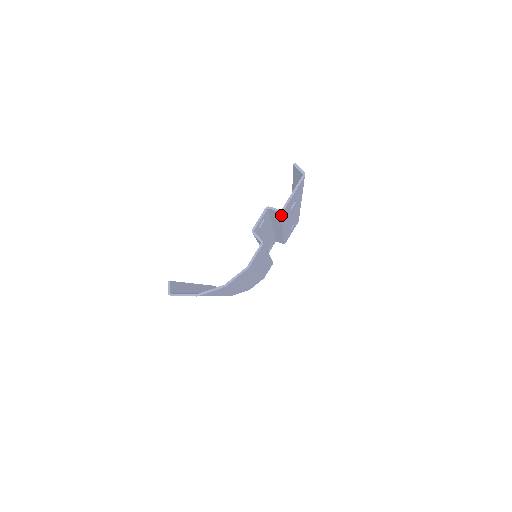
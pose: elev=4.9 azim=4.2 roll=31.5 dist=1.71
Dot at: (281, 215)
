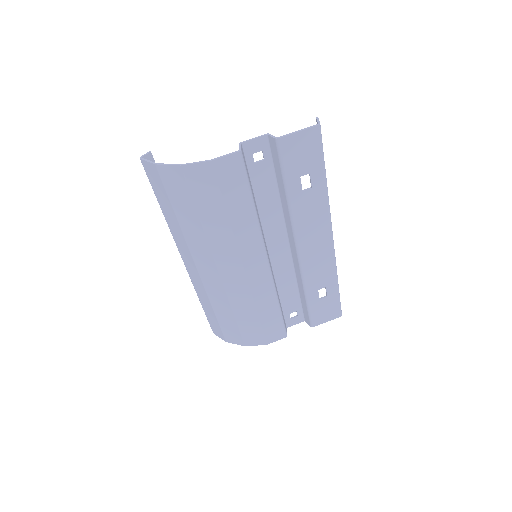
Dot at: (279, 157)
